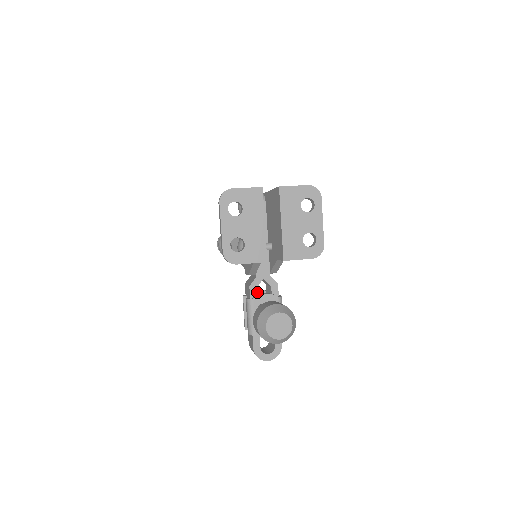
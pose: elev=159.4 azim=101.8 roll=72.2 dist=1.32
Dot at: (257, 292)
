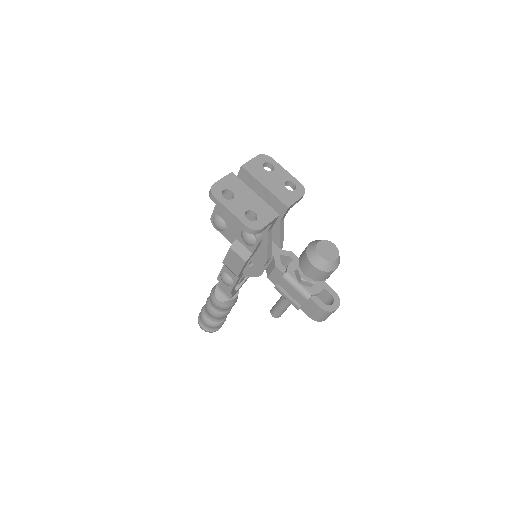
Dot at: occluded
